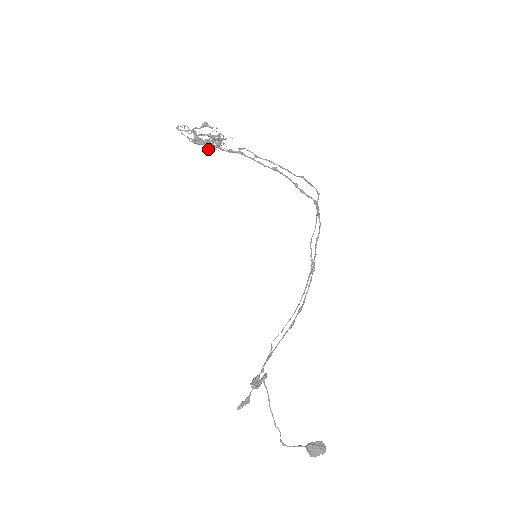
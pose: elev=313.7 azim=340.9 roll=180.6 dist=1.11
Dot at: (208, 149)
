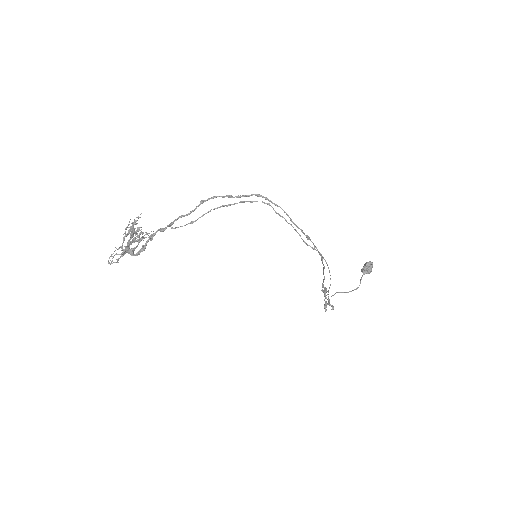
Dot at: (129, 232)
